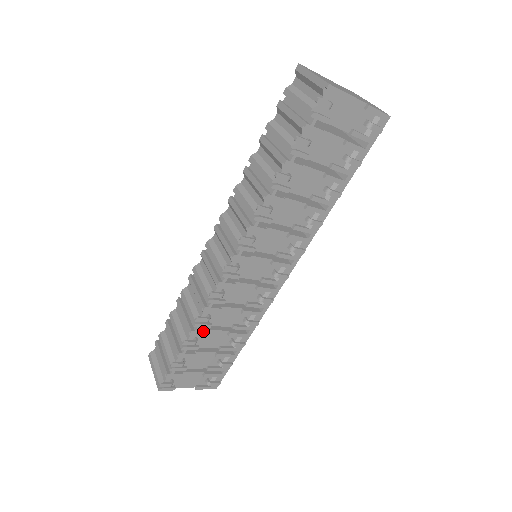
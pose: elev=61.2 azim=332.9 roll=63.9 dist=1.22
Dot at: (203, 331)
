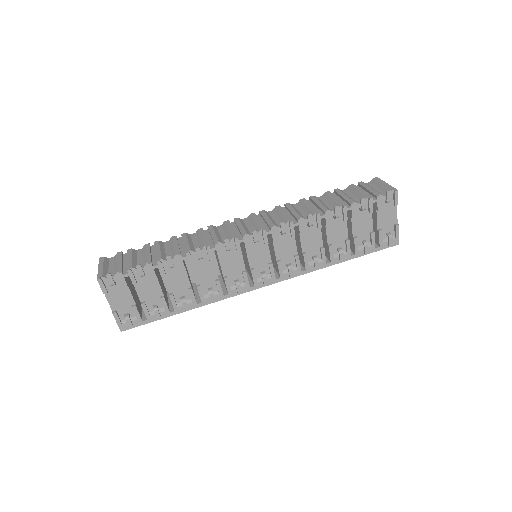
Dot at: occluded
